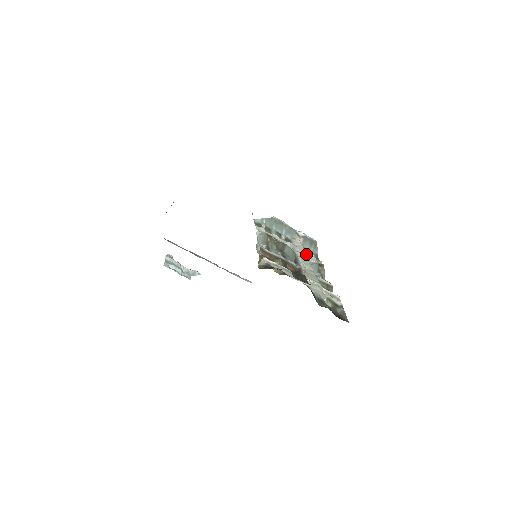
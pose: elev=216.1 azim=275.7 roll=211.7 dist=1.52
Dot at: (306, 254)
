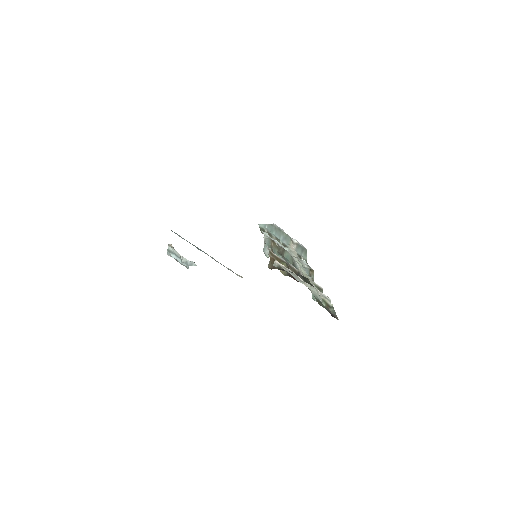
Dot at: (300, 259)
